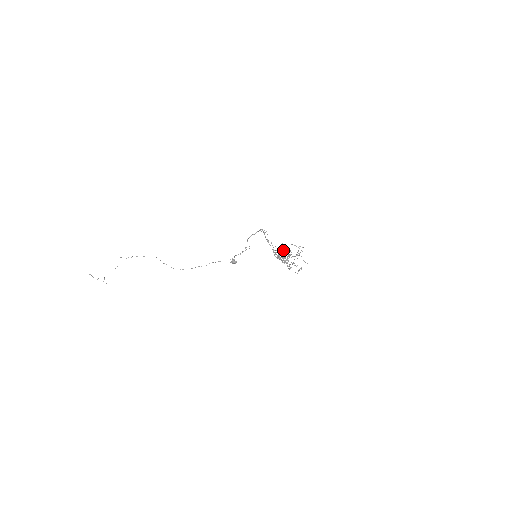
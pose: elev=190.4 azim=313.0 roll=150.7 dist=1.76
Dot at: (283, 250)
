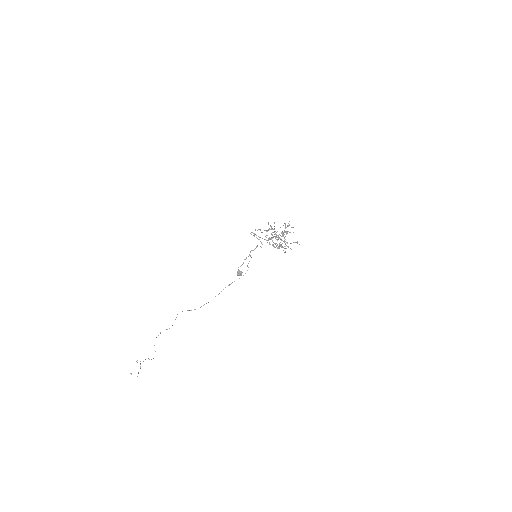
Dot at: (272, 232)
